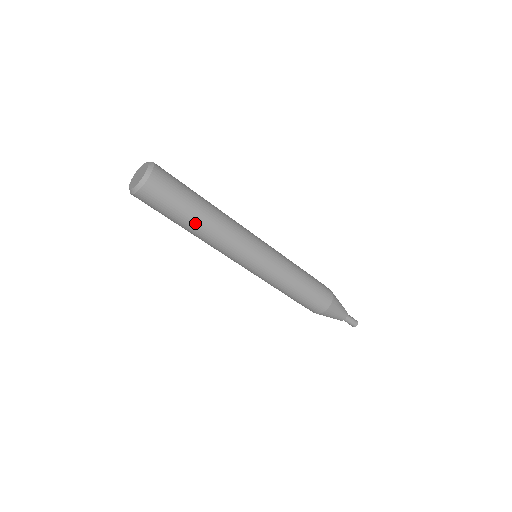
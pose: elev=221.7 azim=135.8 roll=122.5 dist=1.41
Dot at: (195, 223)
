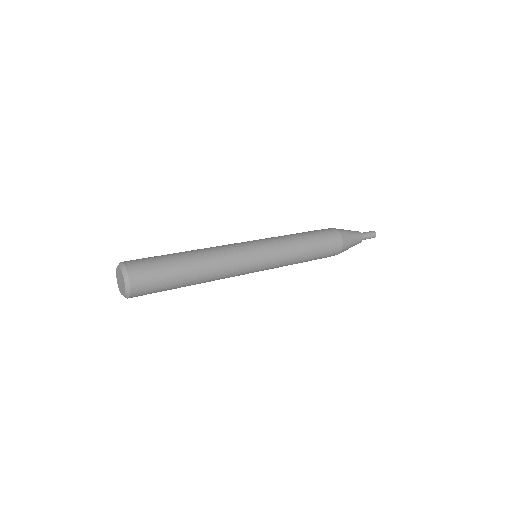
Dot at: occluded
